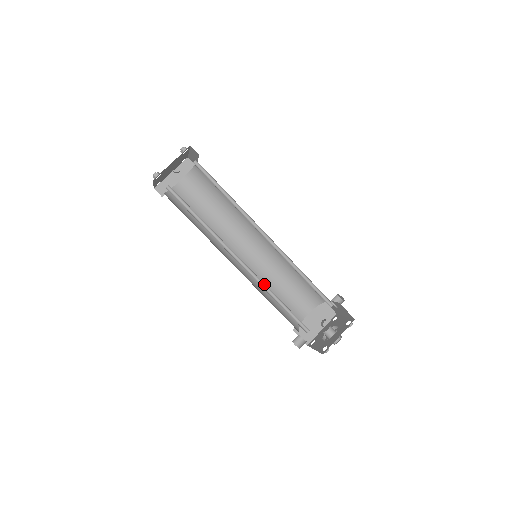
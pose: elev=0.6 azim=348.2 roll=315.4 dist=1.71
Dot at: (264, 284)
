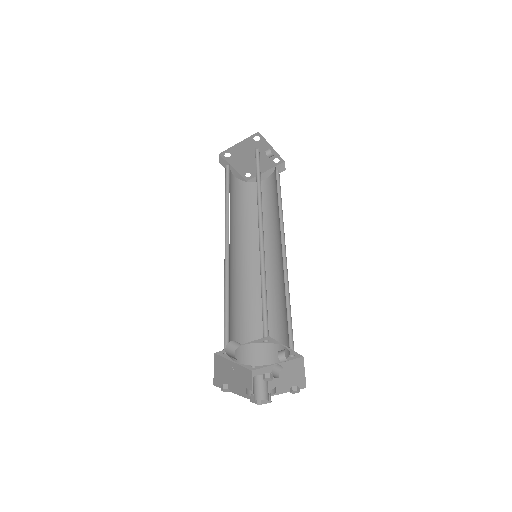
Dot at: (262, 264)
